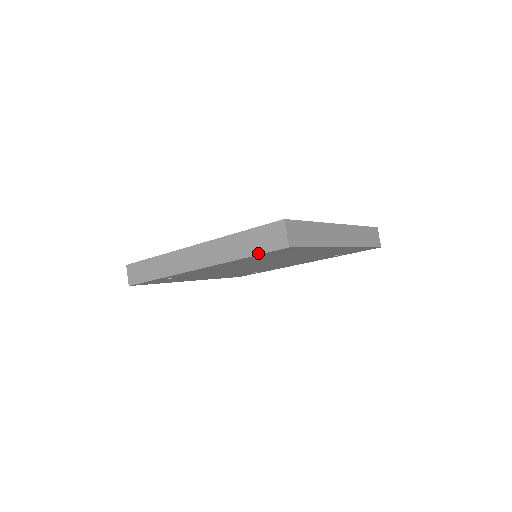
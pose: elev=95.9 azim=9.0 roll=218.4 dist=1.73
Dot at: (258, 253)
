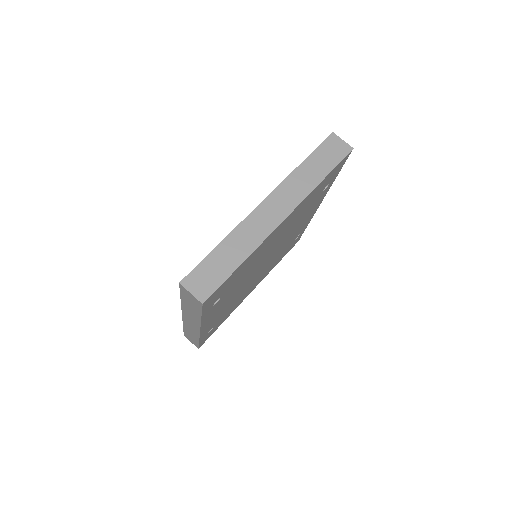
Dot at: (200, 313)
